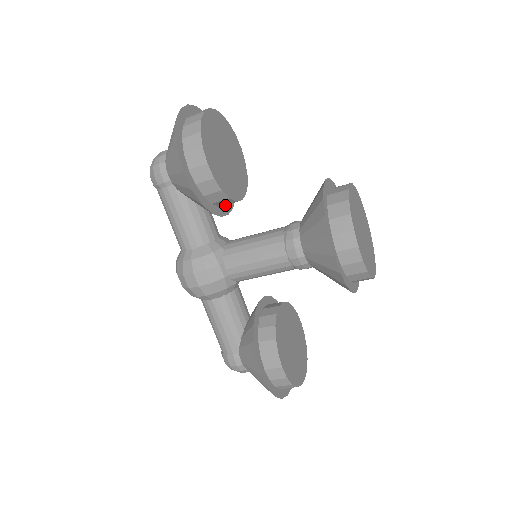
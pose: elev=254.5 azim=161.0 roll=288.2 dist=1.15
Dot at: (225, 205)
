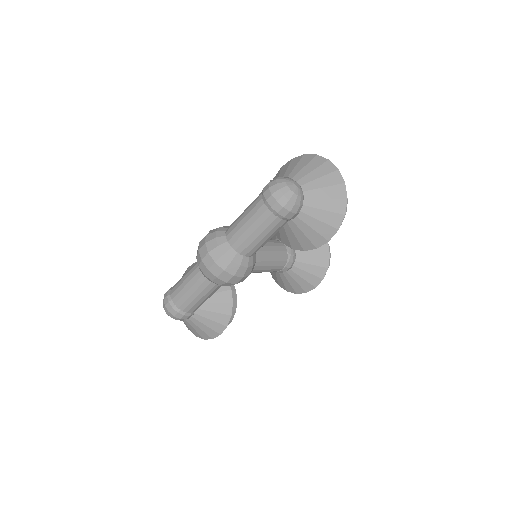
Dot at: occluded
